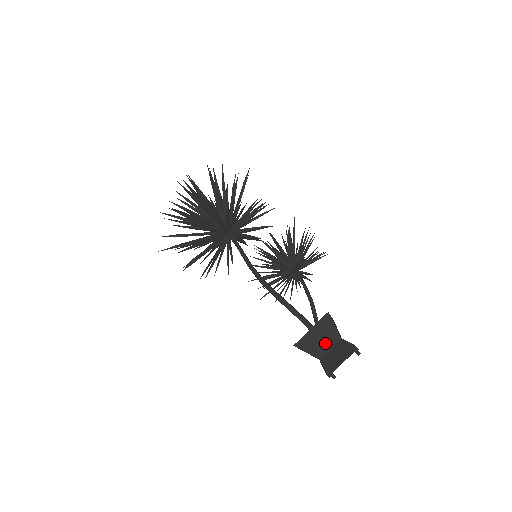
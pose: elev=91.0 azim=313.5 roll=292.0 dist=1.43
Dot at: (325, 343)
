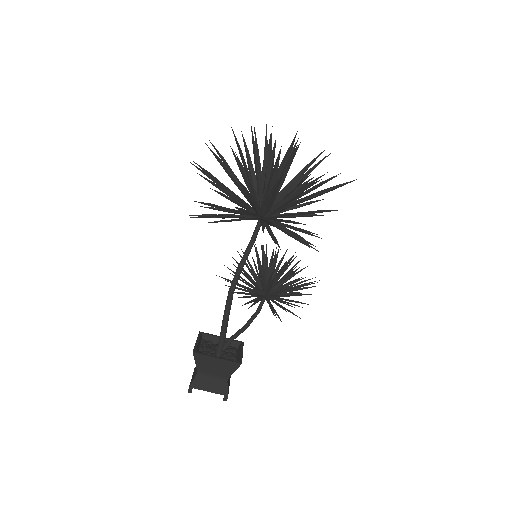
Dot at: (214, 372)
